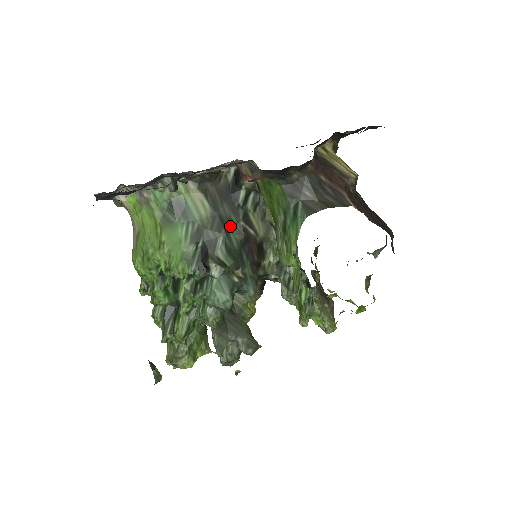
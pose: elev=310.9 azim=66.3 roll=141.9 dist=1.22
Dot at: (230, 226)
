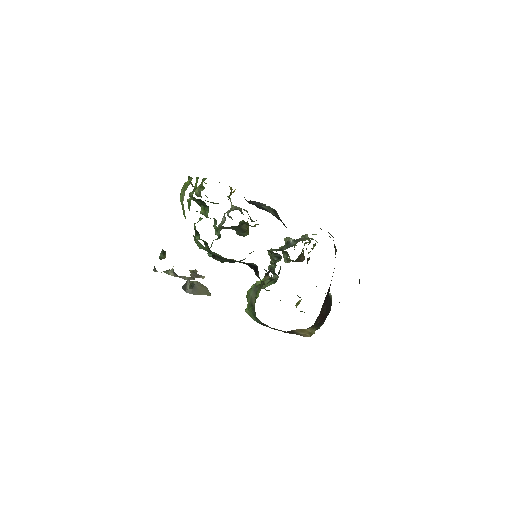
Dot at: occluded
